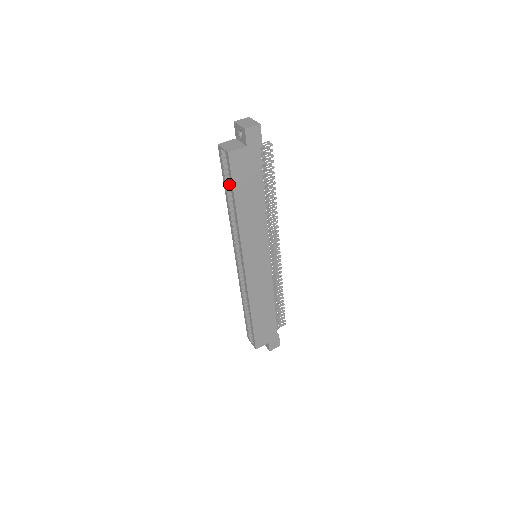
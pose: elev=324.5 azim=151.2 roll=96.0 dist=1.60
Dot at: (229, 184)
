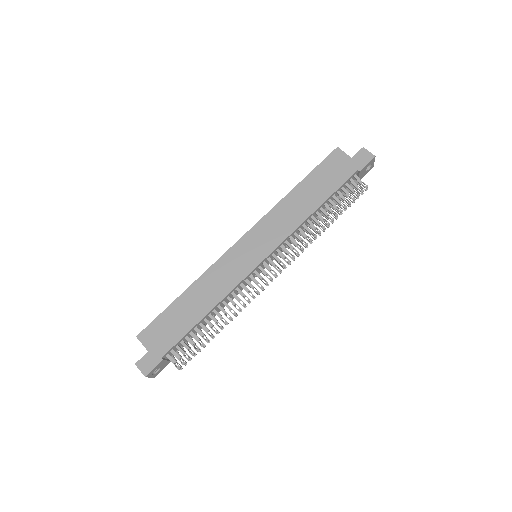
Dot at: occluded
